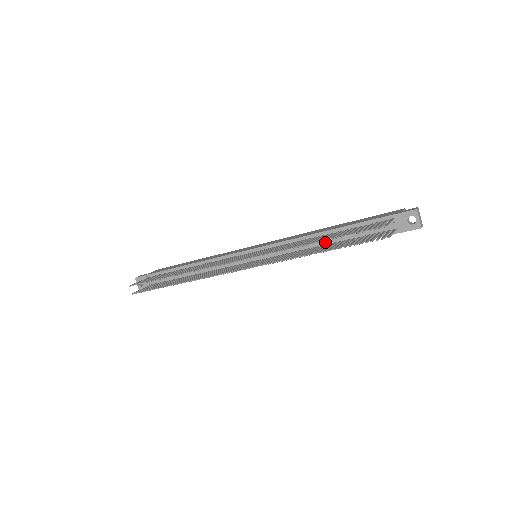
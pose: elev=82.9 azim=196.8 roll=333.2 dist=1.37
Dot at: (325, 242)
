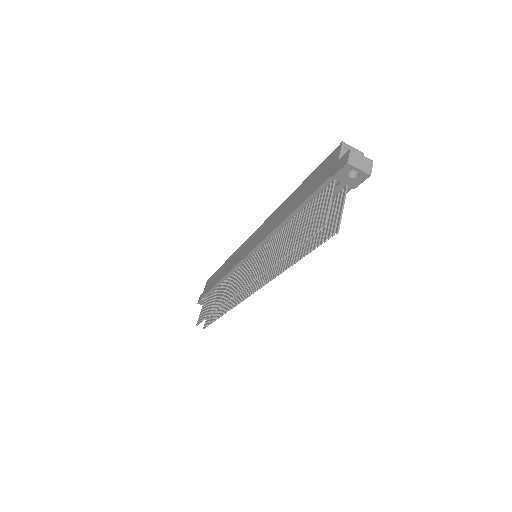
Dot at: occluded
